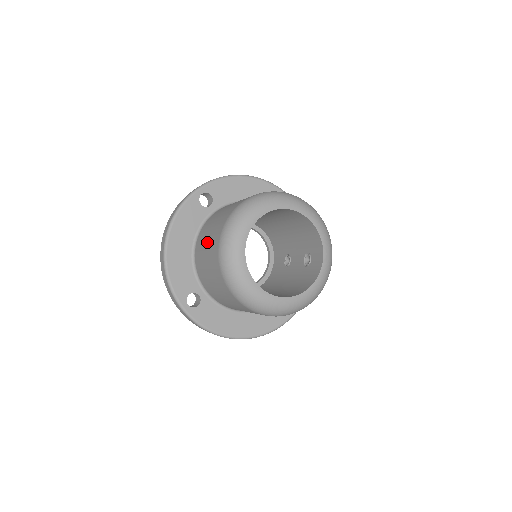
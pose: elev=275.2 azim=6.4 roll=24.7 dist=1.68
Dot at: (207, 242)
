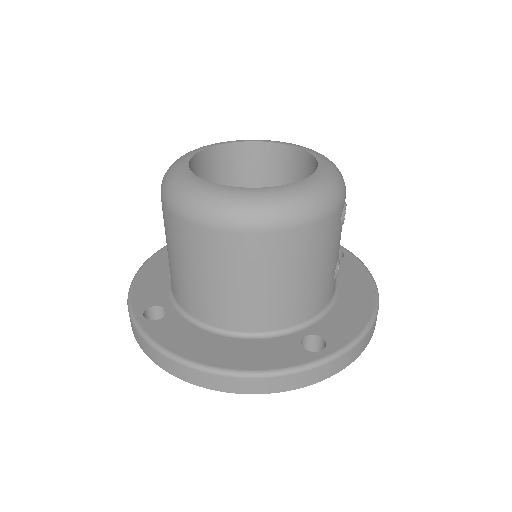
Dot at: occluded
